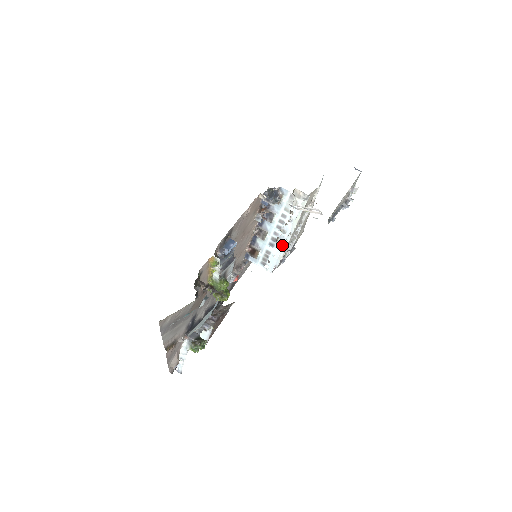
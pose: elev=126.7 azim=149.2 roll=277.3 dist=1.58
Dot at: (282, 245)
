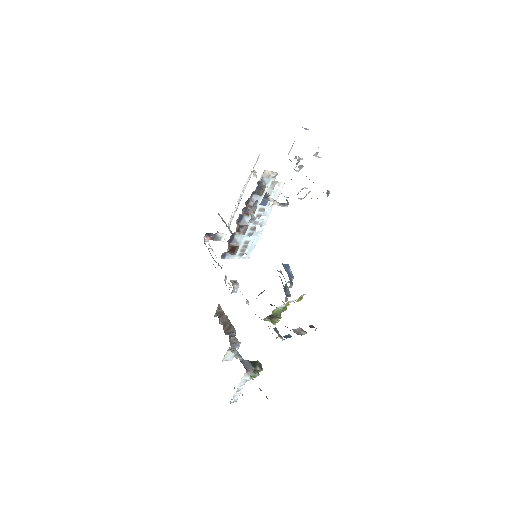
Dot at: (261, 230)
